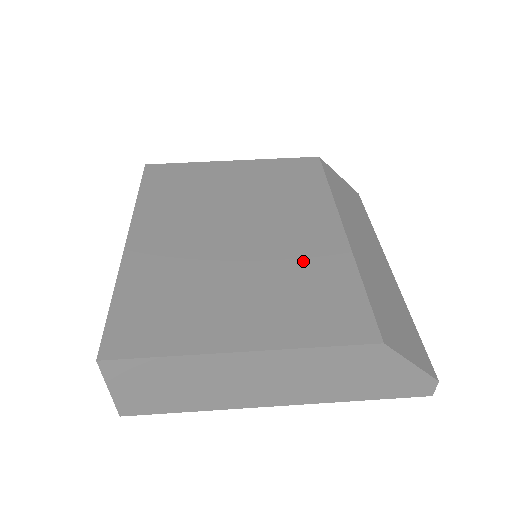
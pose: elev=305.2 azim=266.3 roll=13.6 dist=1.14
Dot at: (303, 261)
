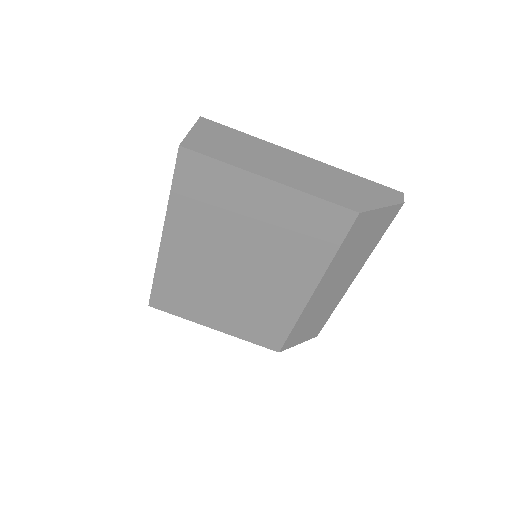
Dot at: (269, 304)
